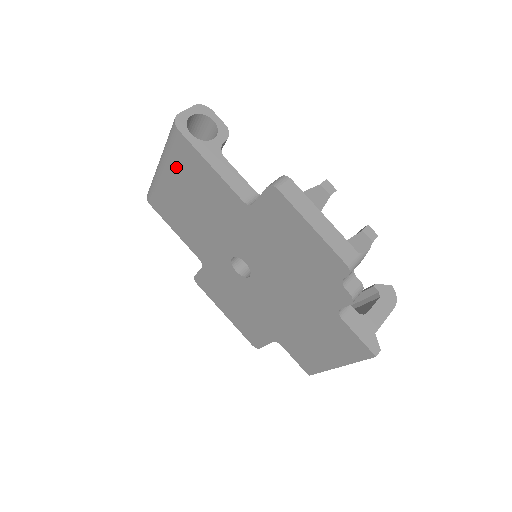
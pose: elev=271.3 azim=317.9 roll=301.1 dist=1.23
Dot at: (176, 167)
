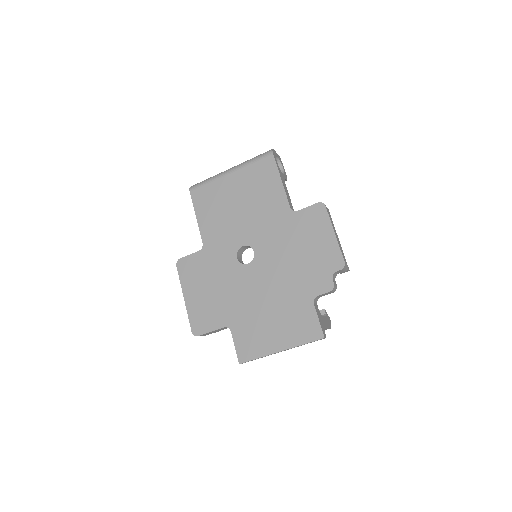
Dot at: (248, 174)
